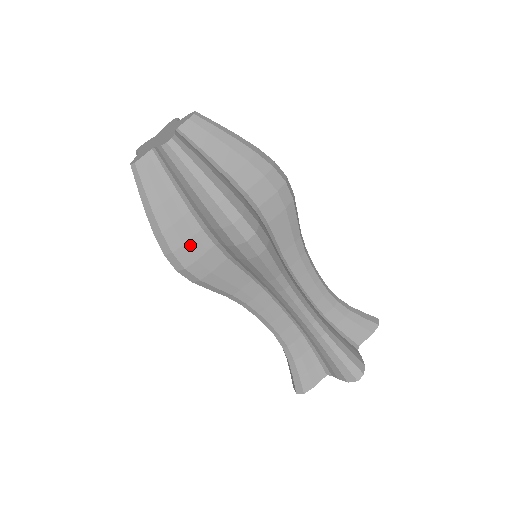
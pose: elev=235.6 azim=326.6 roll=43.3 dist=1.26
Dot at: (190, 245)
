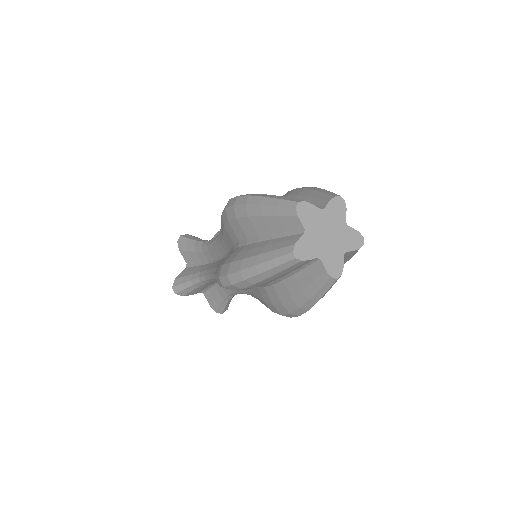
Dot at: occluded
